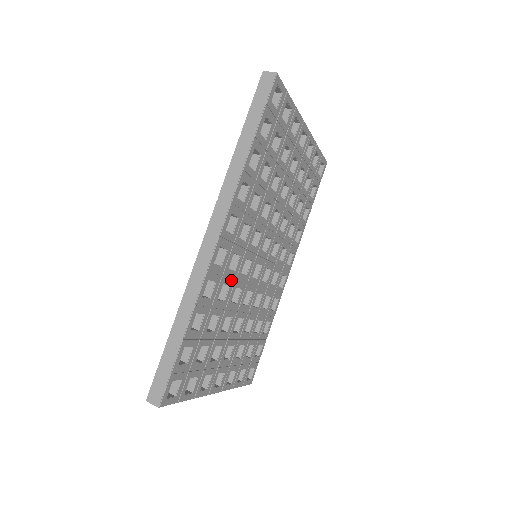
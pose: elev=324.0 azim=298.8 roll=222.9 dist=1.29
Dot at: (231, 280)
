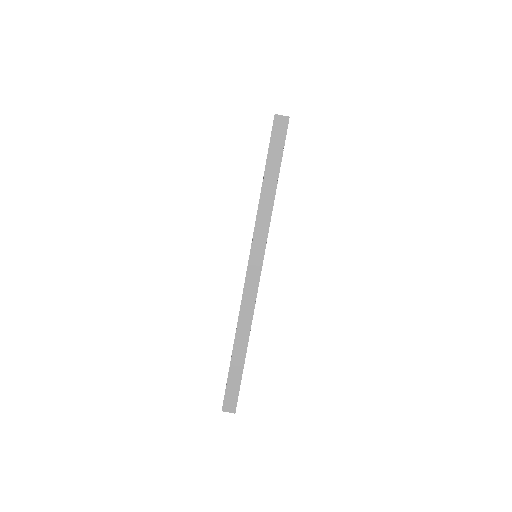
Dot at: occluded
